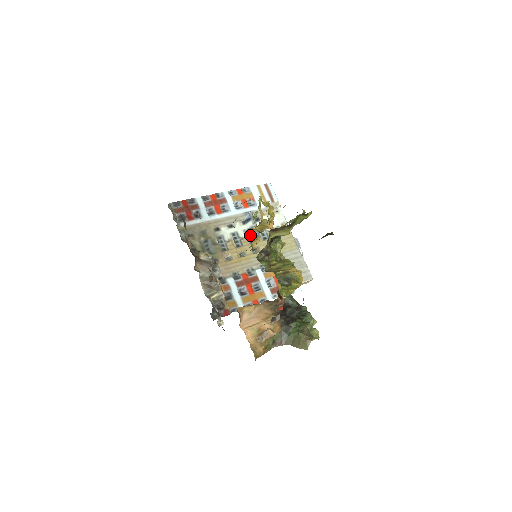
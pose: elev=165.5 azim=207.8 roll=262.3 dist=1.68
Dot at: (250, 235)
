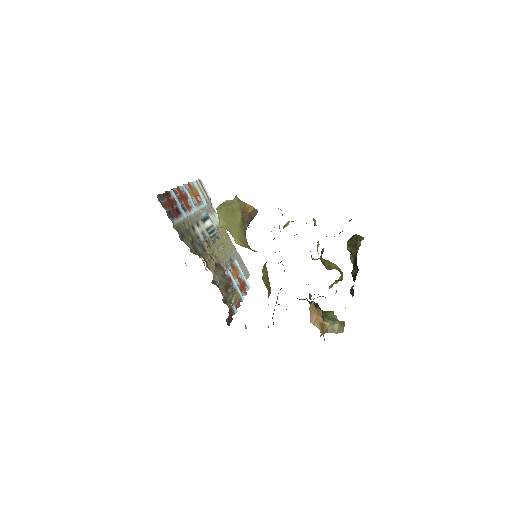
Dot at: (211, 234)
